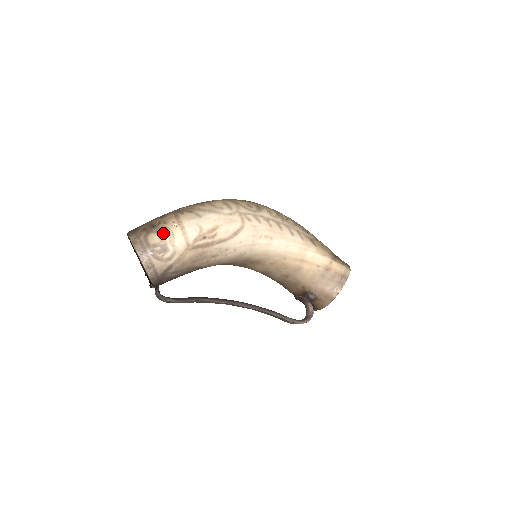
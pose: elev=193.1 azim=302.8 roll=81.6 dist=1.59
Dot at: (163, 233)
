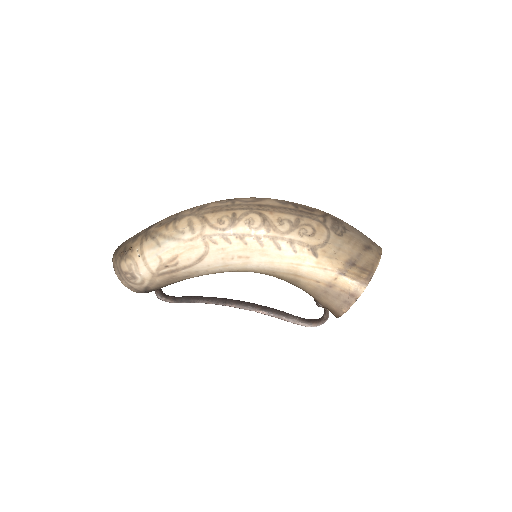
Dot at: (130, 262)
